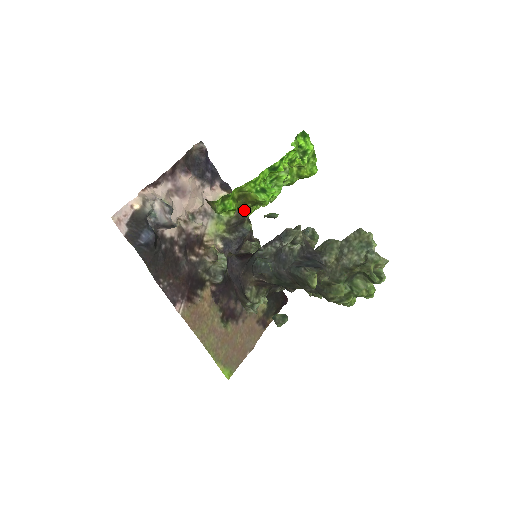
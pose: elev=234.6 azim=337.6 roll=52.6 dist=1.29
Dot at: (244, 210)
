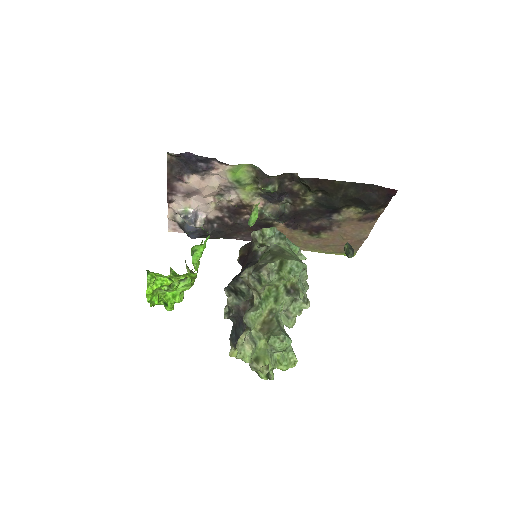
Dot at: occluded
